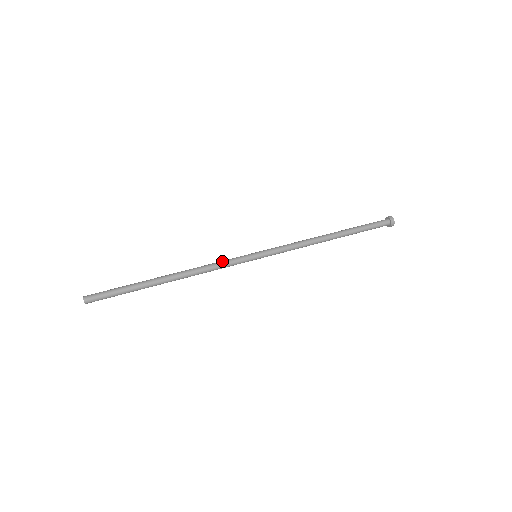
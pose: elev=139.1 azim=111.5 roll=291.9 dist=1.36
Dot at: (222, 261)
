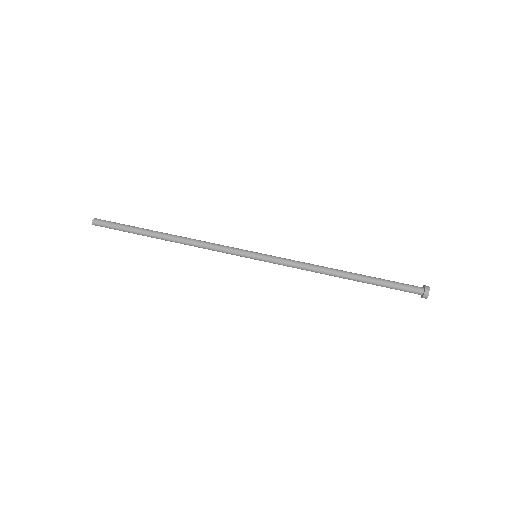
Dot at: (219, 249)
